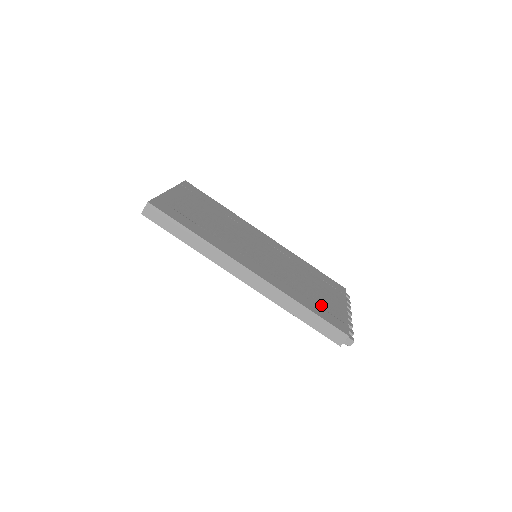
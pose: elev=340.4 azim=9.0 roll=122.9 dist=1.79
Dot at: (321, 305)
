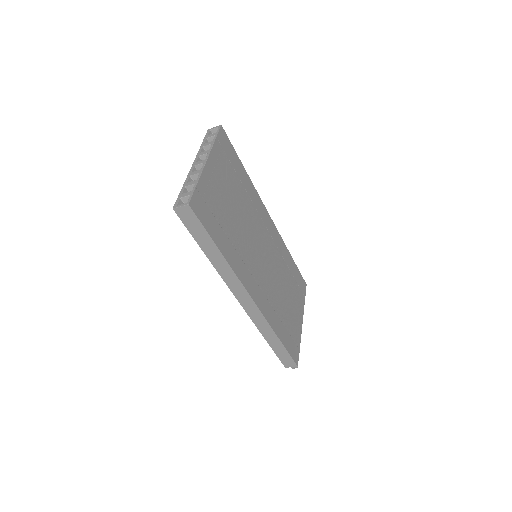
Dot at: (289, 328)
